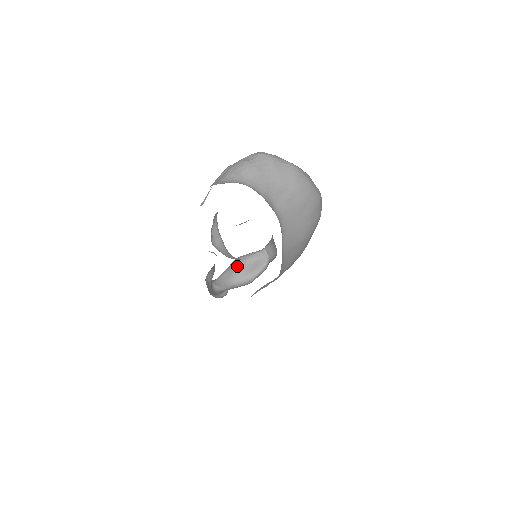
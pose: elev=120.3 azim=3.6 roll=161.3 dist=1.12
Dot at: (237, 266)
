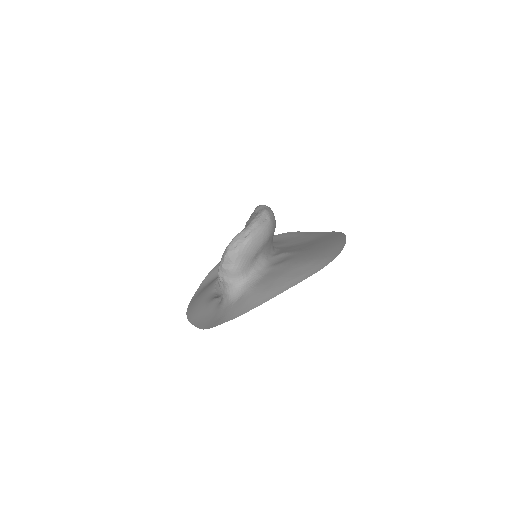
Dot at: occluded
